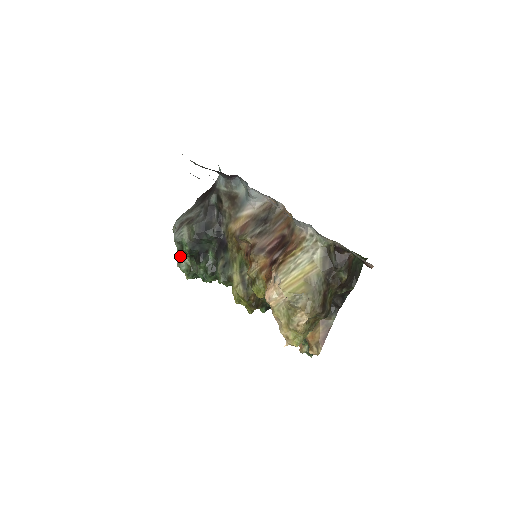
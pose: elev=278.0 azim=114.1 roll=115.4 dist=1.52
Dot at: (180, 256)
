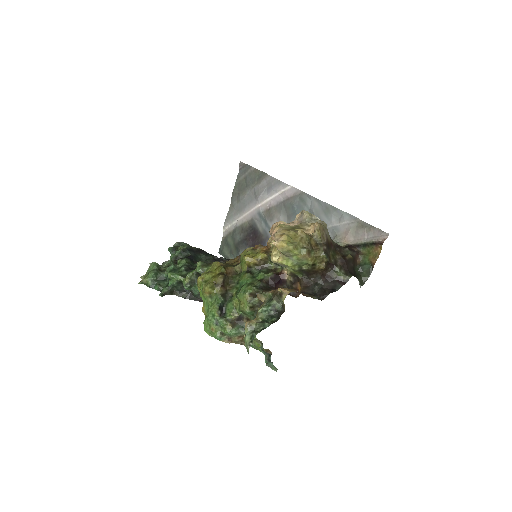
Dot at: occluded
